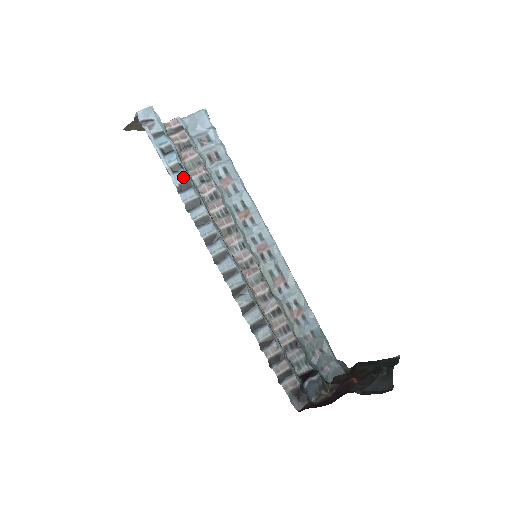
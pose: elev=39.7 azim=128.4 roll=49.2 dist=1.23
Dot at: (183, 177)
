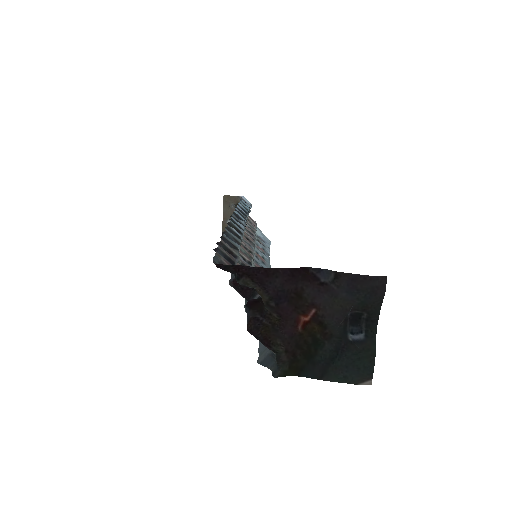
Dot at: (246, 210)
